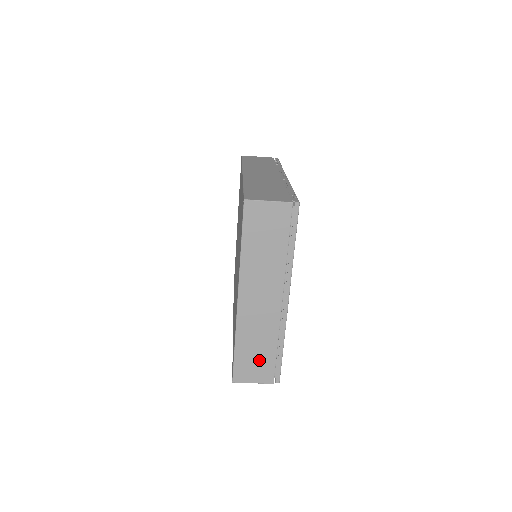
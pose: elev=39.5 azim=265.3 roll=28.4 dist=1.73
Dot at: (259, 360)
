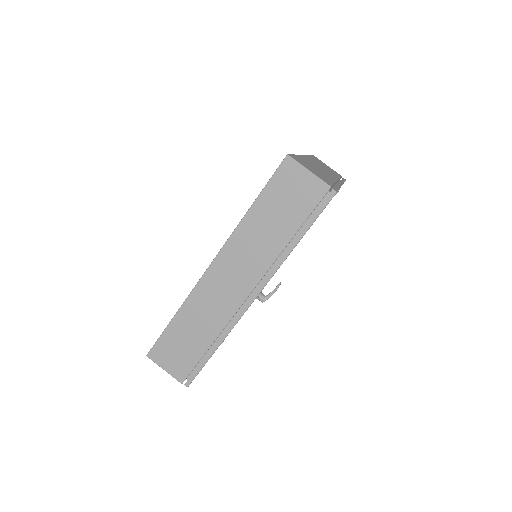
Dot at: (317, 172)
